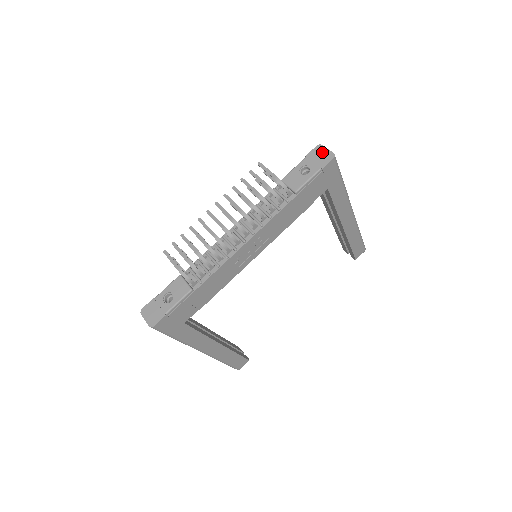
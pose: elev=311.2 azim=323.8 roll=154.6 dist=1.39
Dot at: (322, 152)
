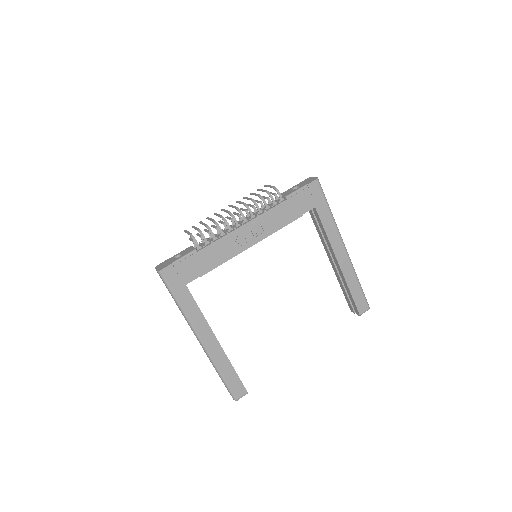
Dot at: (310, 179)
